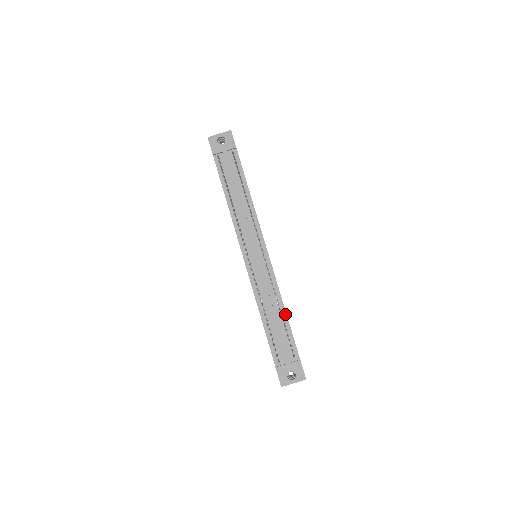
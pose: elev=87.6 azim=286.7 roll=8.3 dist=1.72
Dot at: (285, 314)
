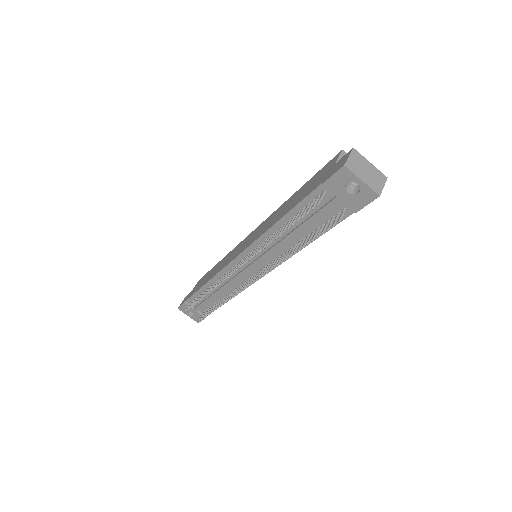
Dot at: (225, 302)
